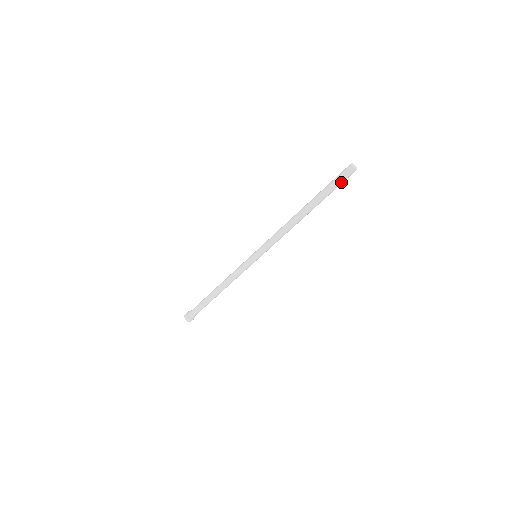
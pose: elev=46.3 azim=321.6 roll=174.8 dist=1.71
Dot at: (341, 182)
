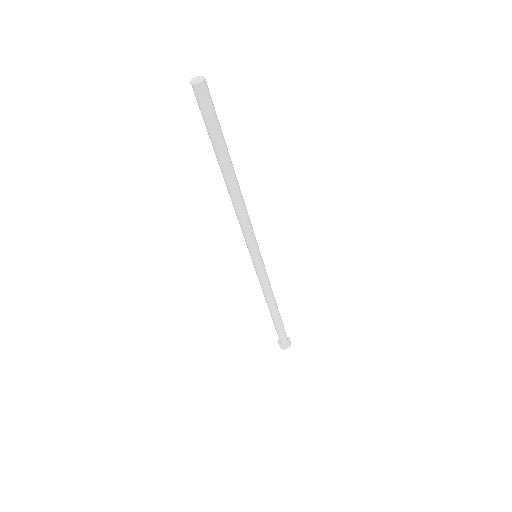
Dot at: (203, 114)
